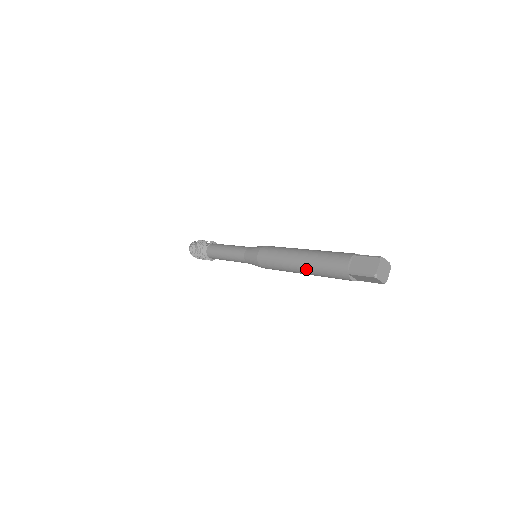
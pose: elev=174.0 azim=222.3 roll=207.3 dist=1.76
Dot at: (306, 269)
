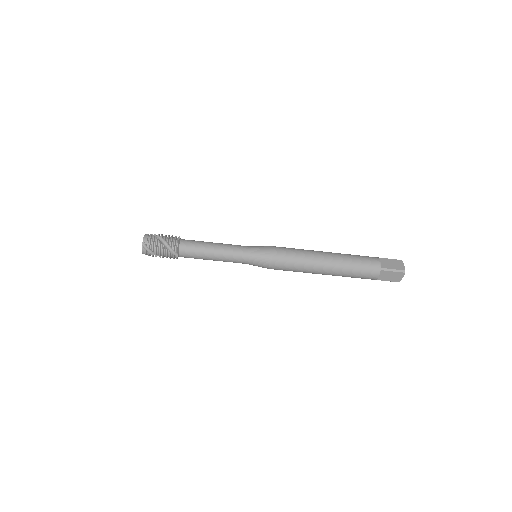
Dot at: (336, 266)
